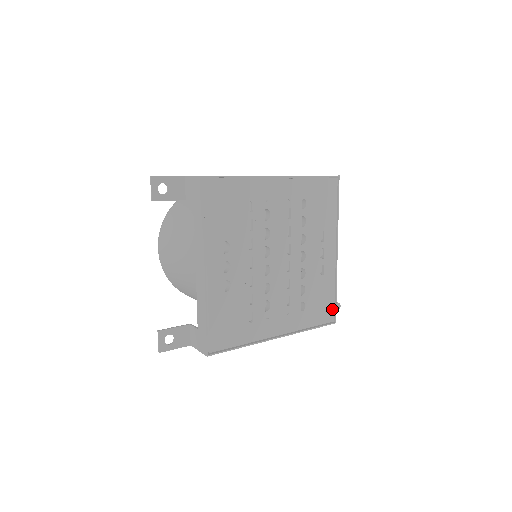
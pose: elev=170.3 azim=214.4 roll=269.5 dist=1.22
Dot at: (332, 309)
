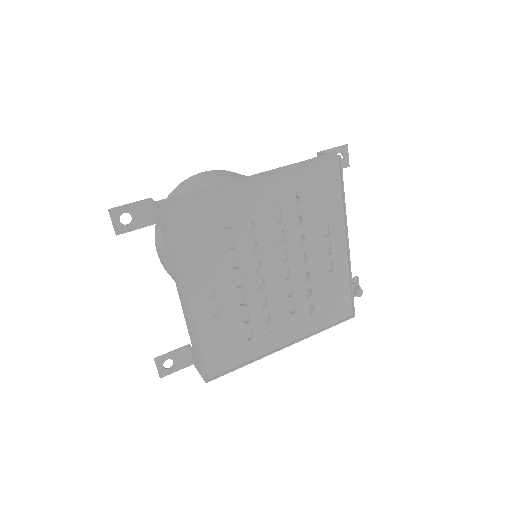
Dot at: (349, 304)
